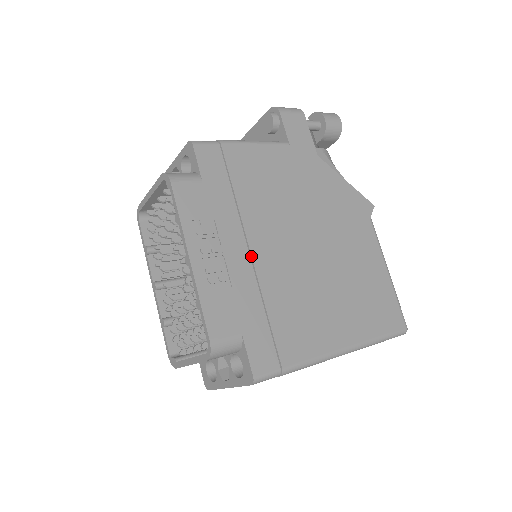
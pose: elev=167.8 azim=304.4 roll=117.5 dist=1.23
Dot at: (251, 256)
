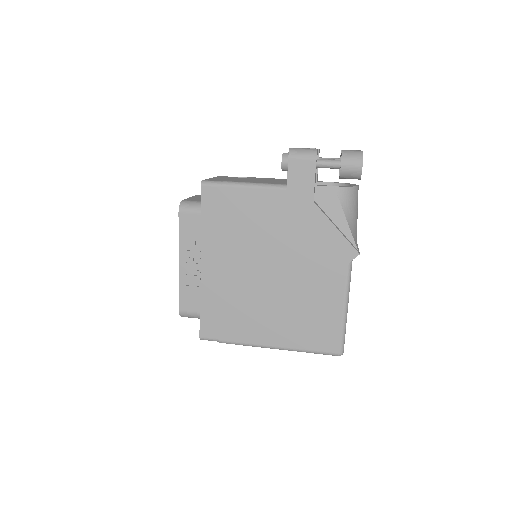
Dot at: (220, 271)
